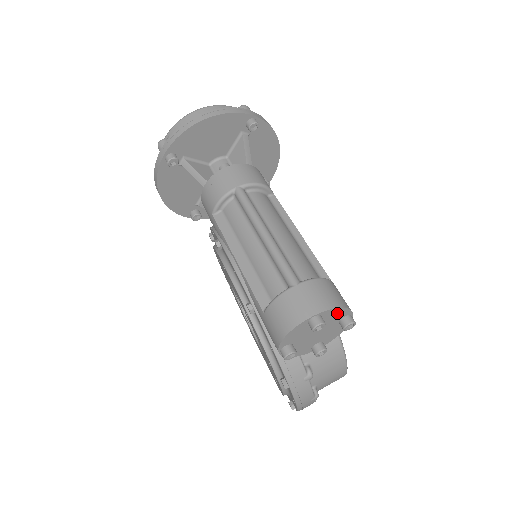
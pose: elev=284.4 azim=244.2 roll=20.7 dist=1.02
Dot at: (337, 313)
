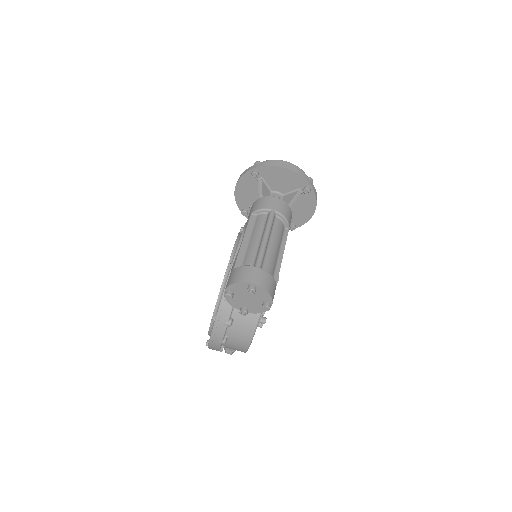
Dot at: (265, 295)
